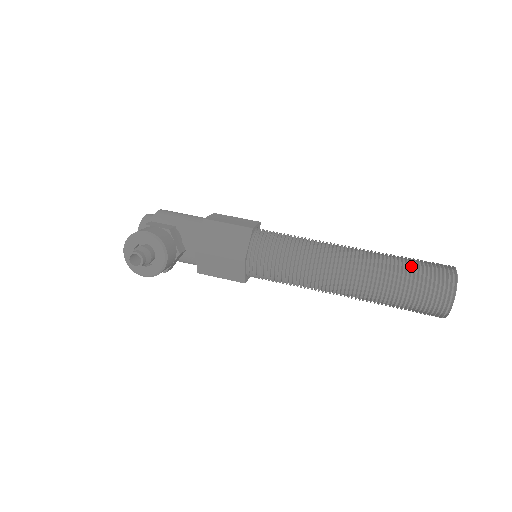
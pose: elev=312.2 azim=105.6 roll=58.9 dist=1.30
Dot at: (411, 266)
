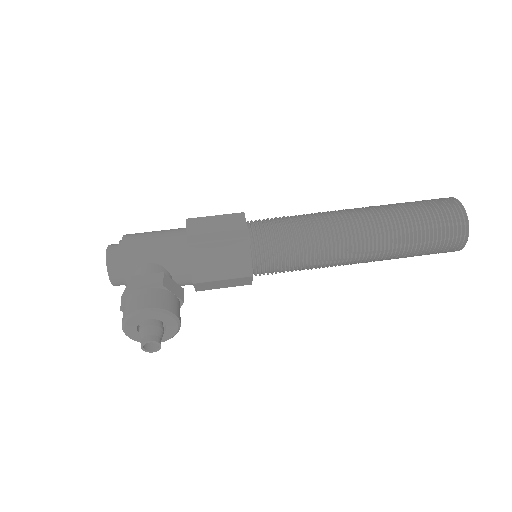
Dot at: (422, 220)
